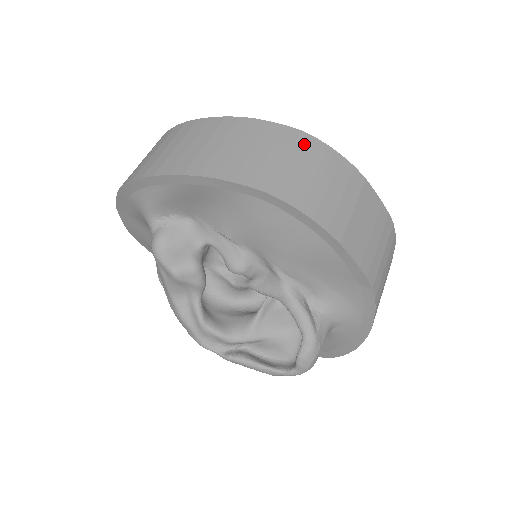
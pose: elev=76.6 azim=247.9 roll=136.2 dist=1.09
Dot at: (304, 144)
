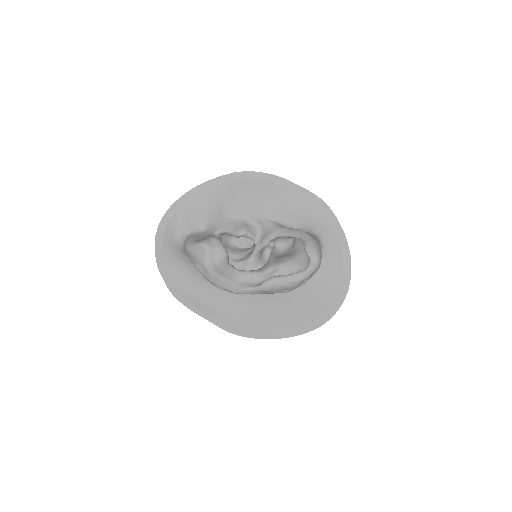
Dot at: occluded
